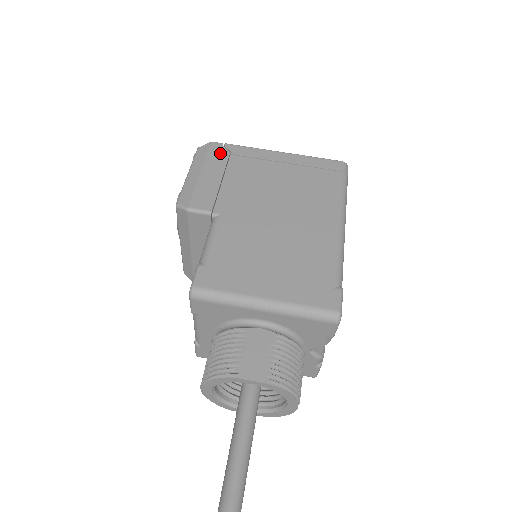
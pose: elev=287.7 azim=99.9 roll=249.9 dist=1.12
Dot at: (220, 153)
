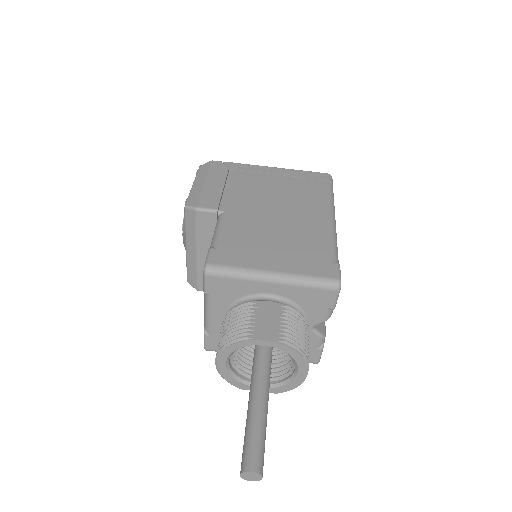
Dot at: (220, 168)
